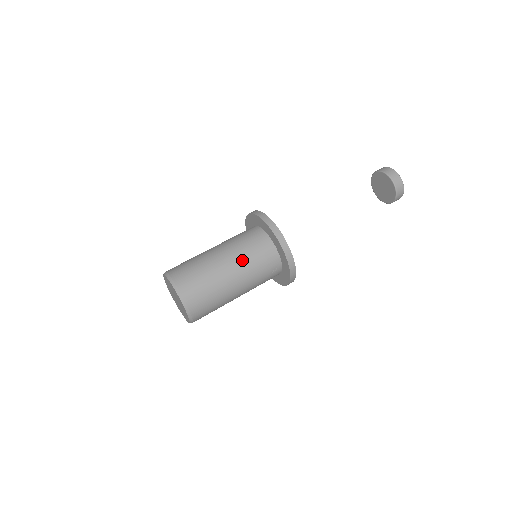
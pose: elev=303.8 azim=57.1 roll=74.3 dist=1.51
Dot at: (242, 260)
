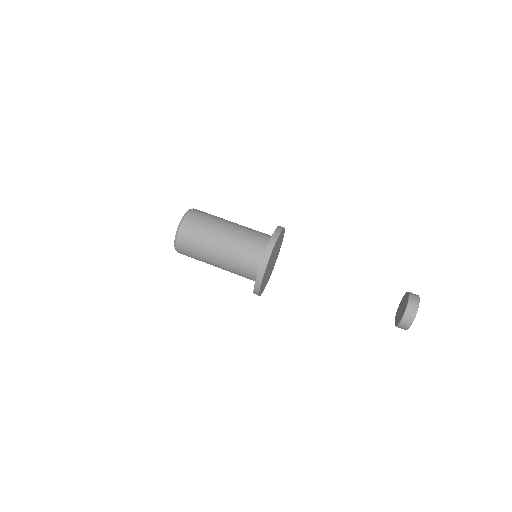
Dot at: (229, 263)
